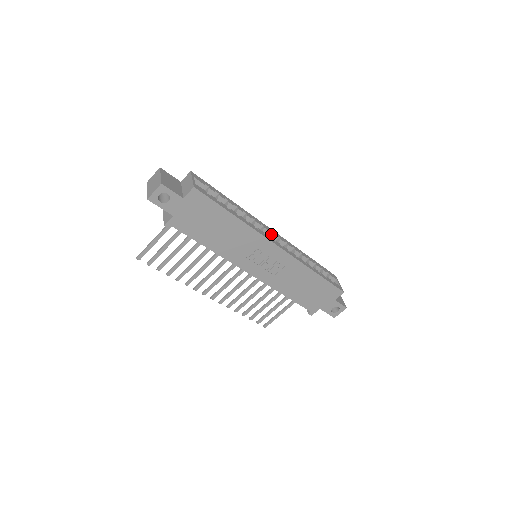
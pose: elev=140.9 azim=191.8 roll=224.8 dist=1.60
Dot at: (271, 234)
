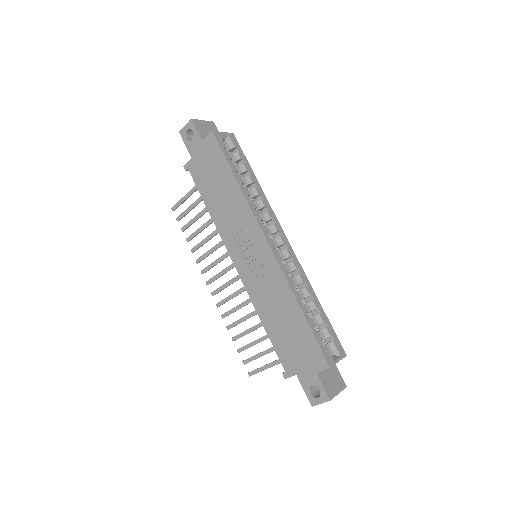
Dot at: (278, 236)
